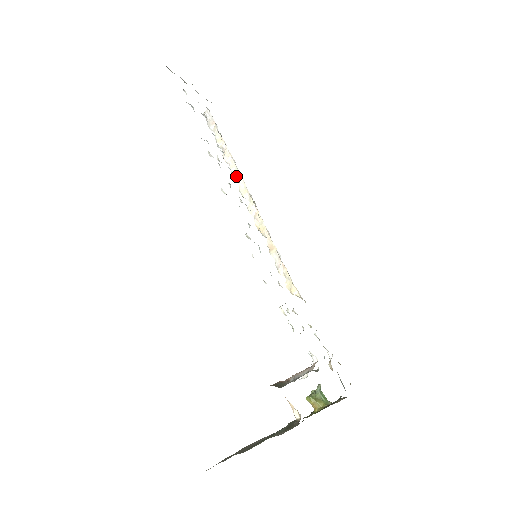
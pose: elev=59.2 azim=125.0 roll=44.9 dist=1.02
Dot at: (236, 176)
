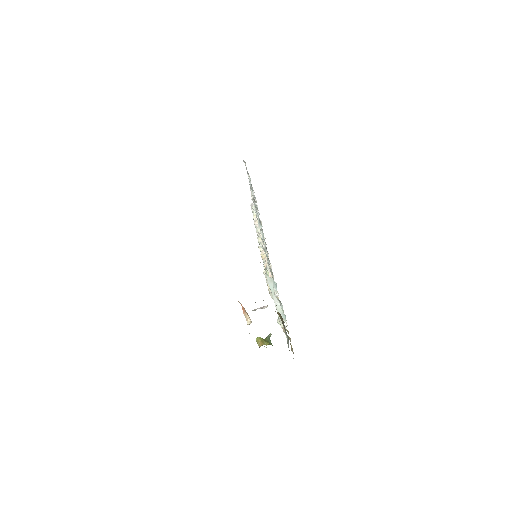
Dot at: occluded
